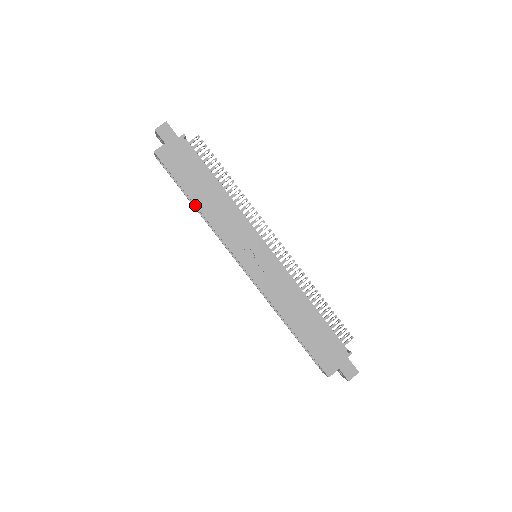
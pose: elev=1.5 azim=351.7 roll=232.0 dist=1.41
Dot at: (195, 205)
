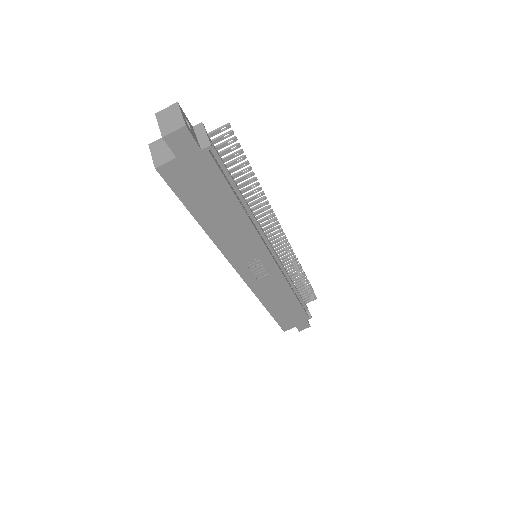
Dot at: (202, 228)
